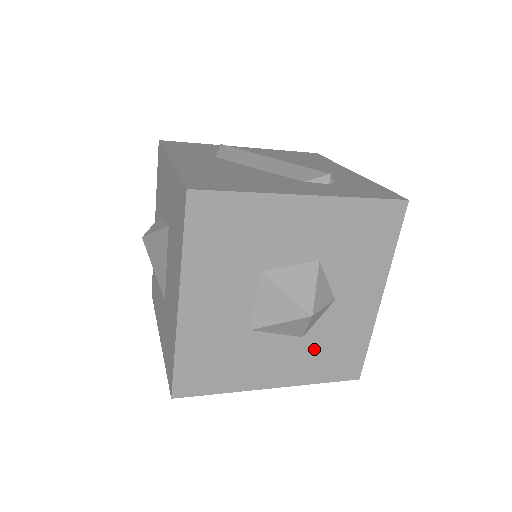
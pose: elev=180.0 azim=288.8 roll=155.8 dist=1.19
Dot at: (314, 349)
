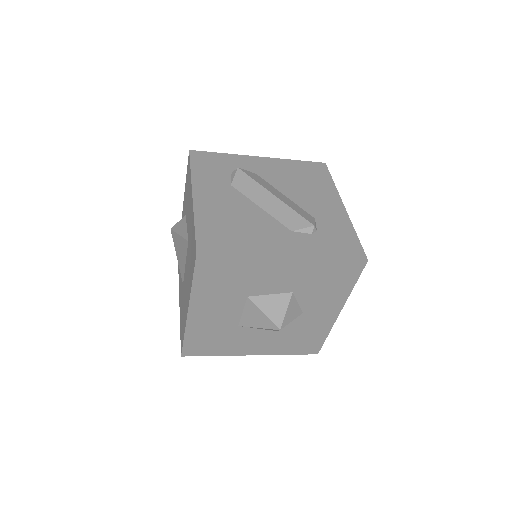
Dot at: (285, 337)
